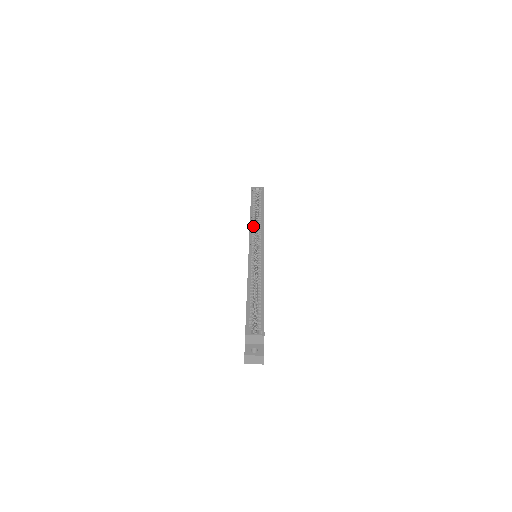
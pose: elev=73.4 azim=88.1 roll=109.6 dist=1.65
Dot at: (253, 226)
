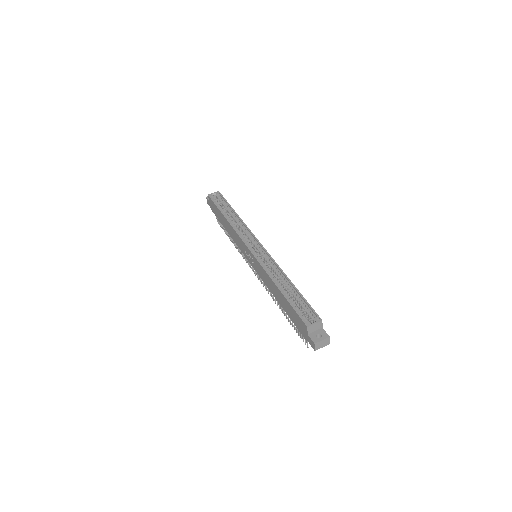
Dot at: (238, 230)
